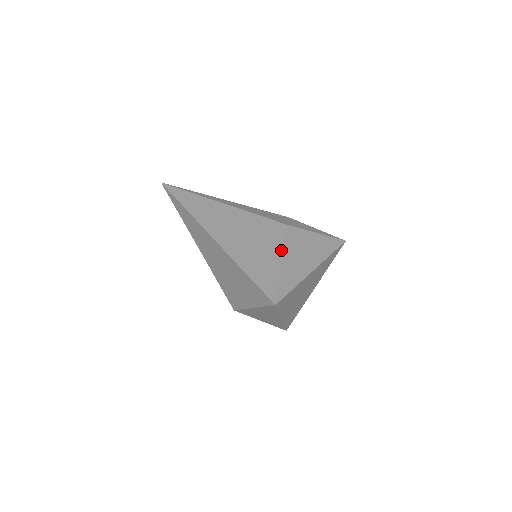
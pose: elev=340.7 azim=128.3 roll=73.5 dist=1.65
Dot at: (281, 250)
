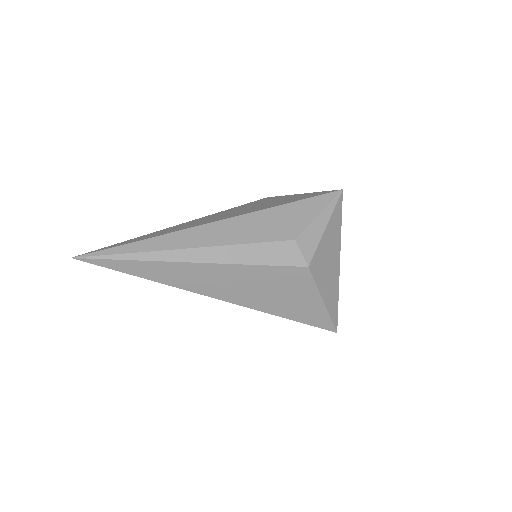
Dot at: (317, 293)
